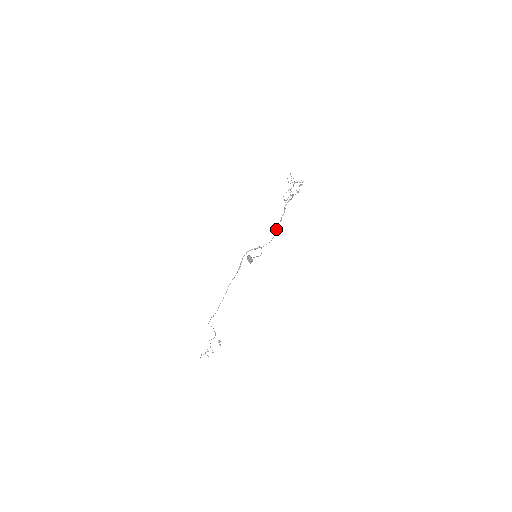
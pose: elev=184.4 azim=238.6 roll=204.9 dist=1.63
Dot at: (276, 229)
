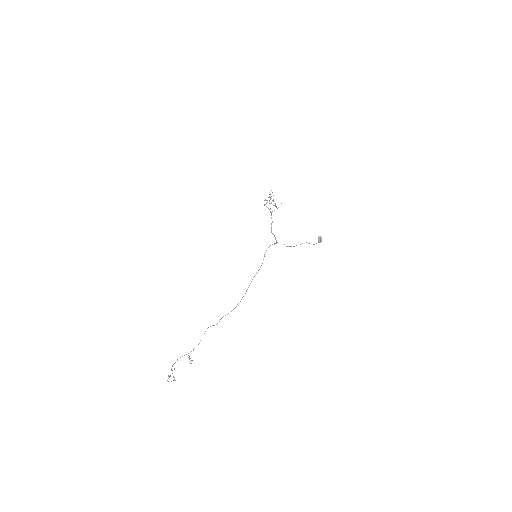
Dot at: occluded
